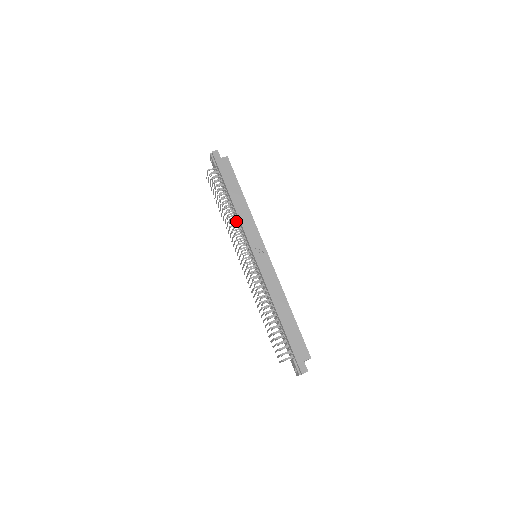
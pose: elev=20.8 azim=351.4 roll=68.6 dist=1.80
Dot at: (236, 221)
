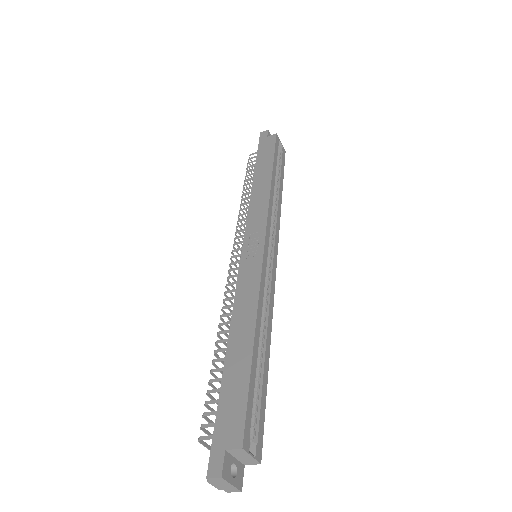
Dot at: occluded
